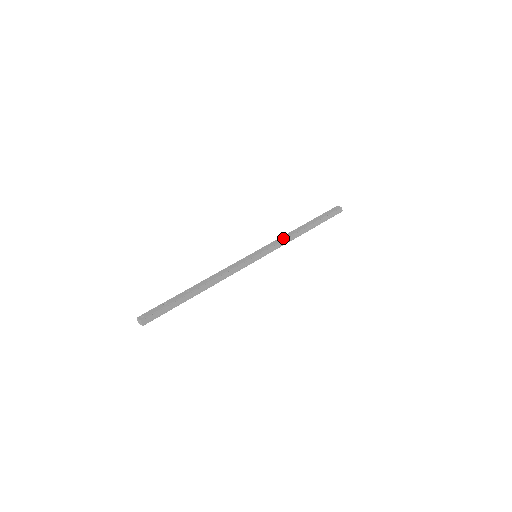
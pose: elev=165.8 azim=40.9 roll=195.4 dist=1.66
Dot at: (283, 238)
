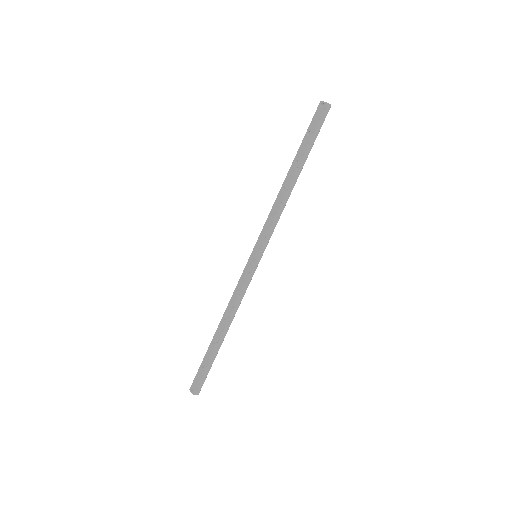
Dot at: (273, 213)
